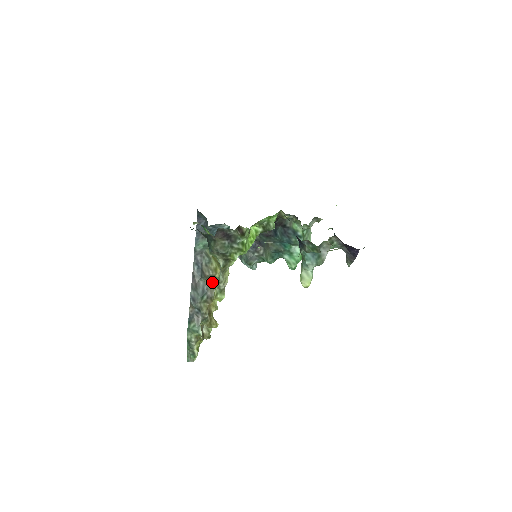
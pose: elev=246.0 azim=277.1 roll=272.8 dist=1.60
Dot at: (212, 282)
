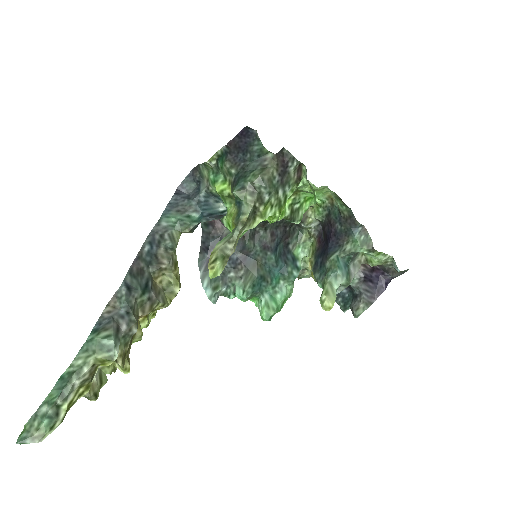
Dot at: (157, 285)
